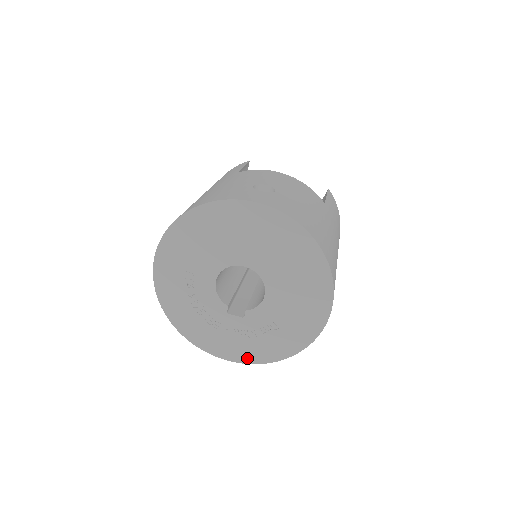
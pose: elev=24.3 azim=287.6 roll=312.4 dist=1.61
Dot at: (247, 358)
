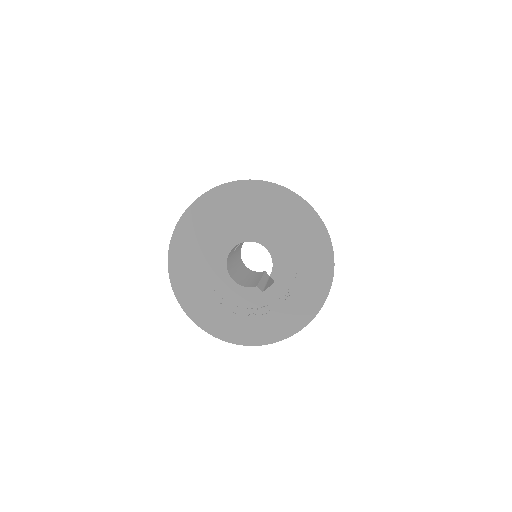
Dot at: (311, 310)
